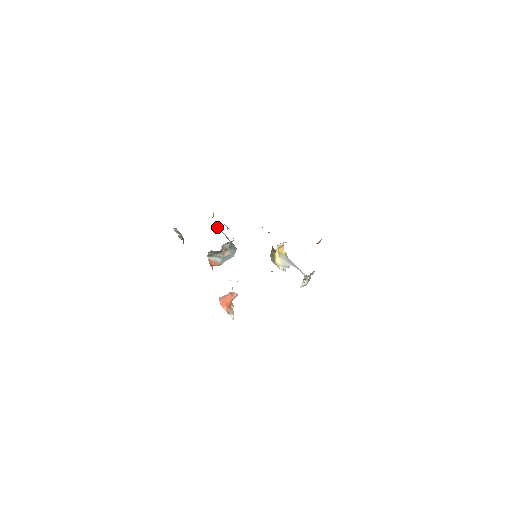
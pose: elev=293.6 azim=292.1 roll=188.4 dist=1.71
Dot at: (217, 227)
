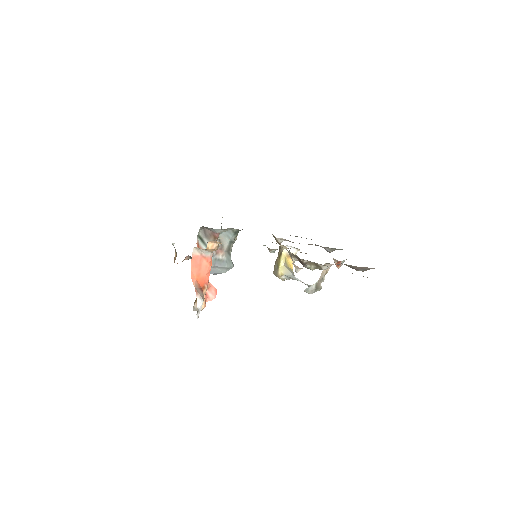
Dot at: occluded
